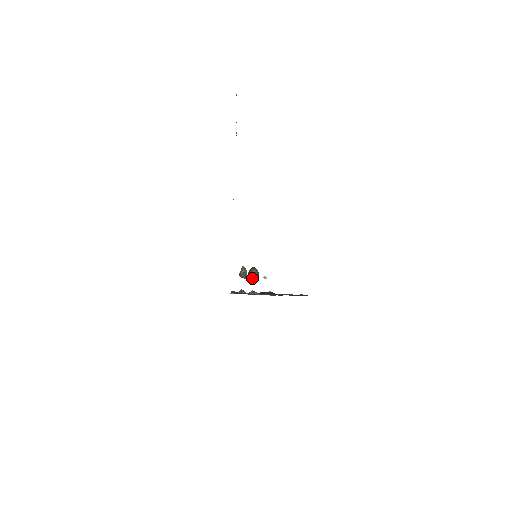
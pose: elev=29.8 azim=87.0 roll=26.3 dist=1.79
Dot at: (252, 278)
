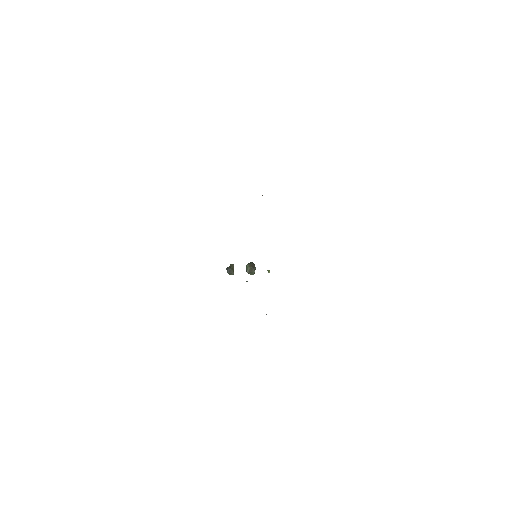
Dot at: (250, 270)
